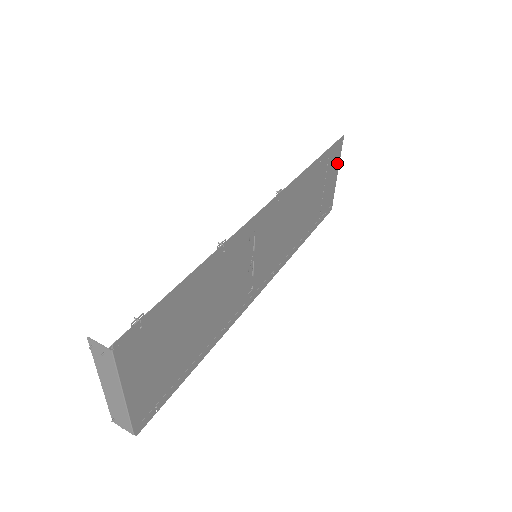
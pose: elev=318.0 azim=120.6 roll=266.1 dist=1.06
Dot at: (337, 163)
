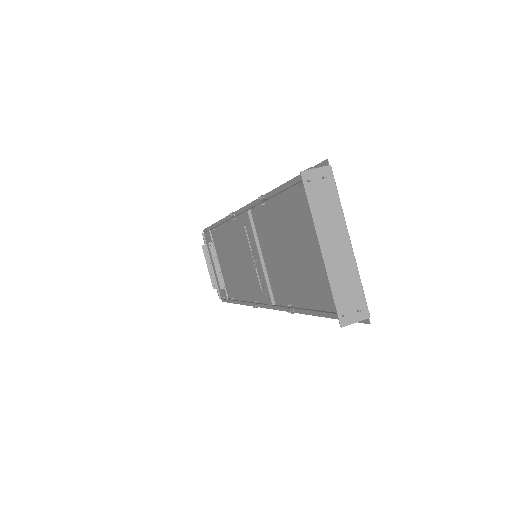
Dot at: (210, 253)
